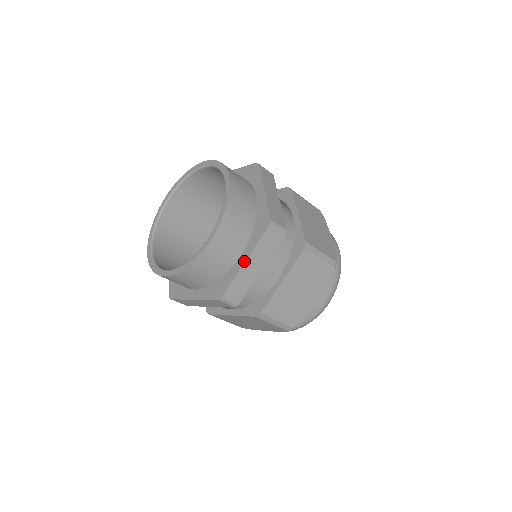
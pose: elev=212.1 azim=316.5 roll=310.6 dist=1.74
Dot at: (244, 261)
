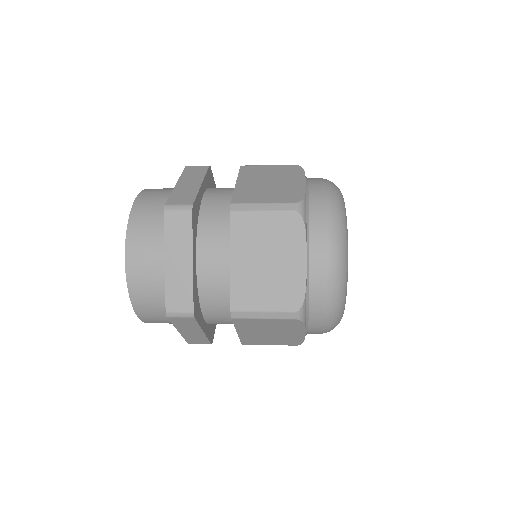
Dot at: (165, 262)
